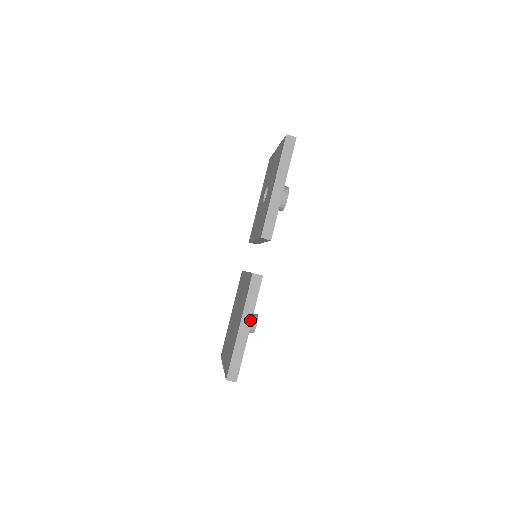
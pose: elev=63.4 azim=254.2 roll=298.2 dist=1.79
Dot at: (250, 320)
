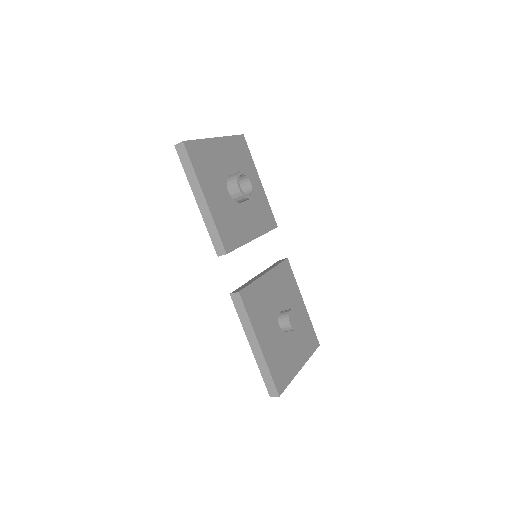
Dot at: (255, 337)
